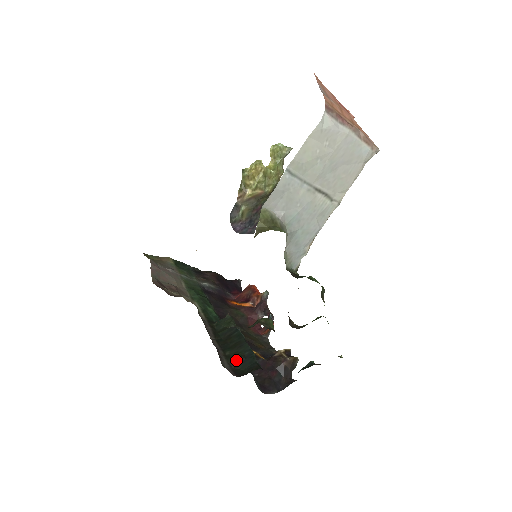
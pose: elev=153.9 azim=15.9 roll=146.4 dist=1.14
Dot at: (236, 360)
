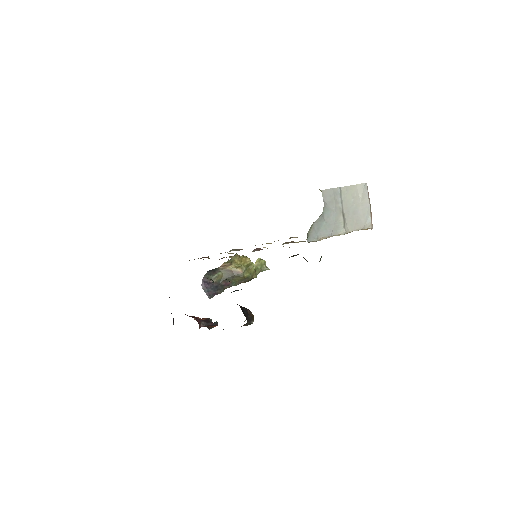
Dot at: occluded
